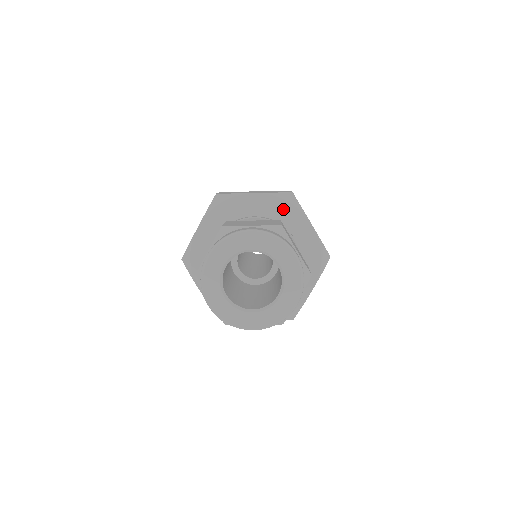
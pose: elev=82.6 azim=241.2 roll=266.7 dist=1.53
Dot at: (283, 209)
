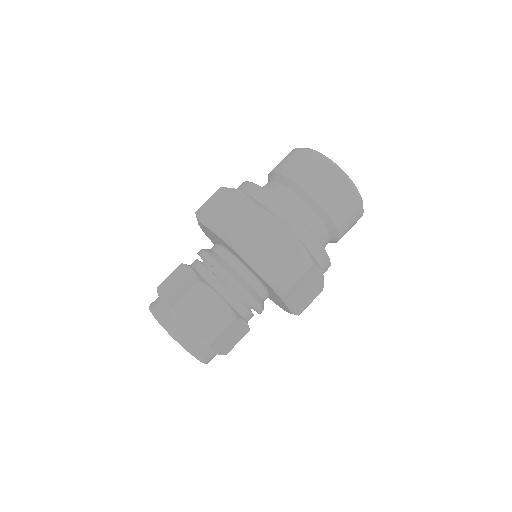
Dot at: (271, 289)
